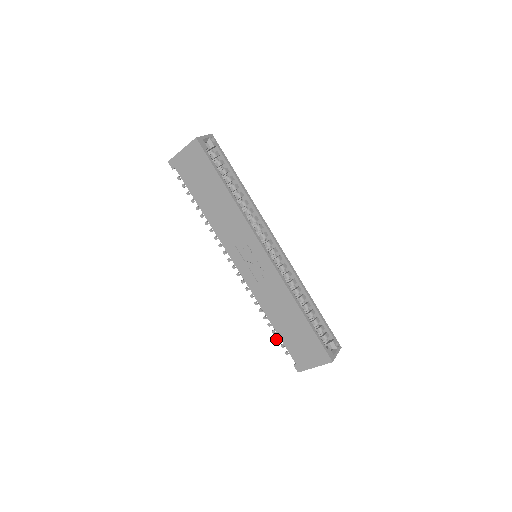
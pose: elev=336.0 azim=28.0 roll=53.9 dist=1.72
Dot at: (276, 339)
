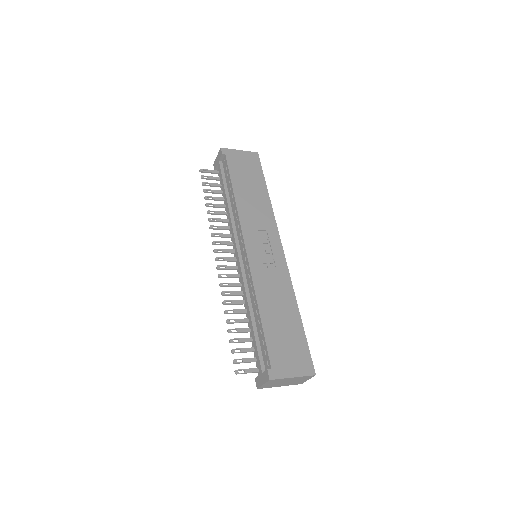
Dot at: (231, 350)
